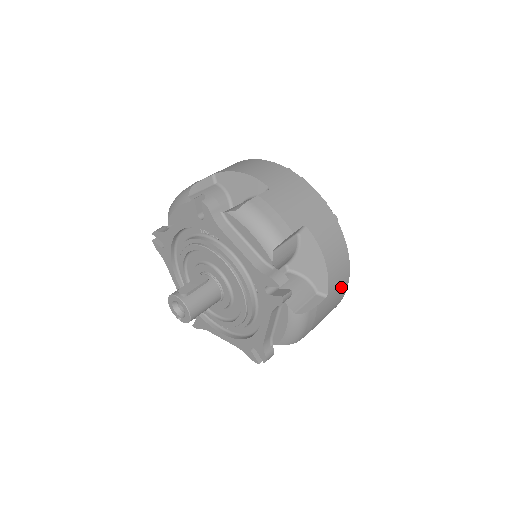
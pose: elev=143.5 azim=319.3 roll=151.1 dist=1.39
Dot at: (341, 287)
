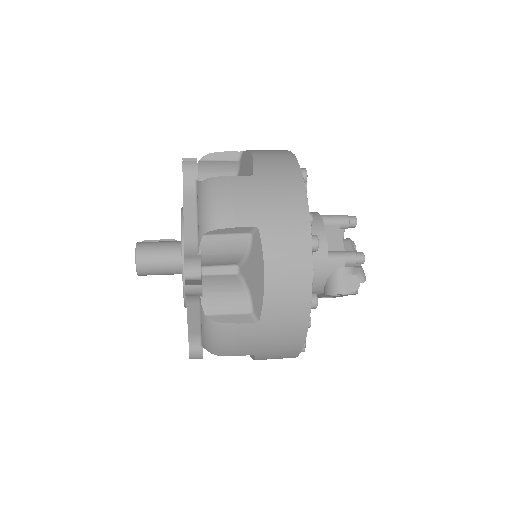
Dot at: (286, 180)
